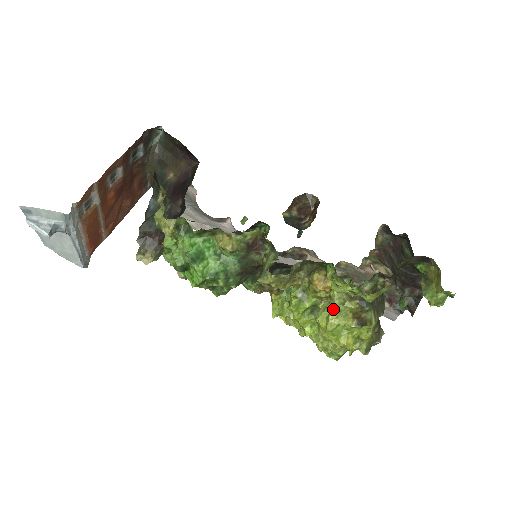
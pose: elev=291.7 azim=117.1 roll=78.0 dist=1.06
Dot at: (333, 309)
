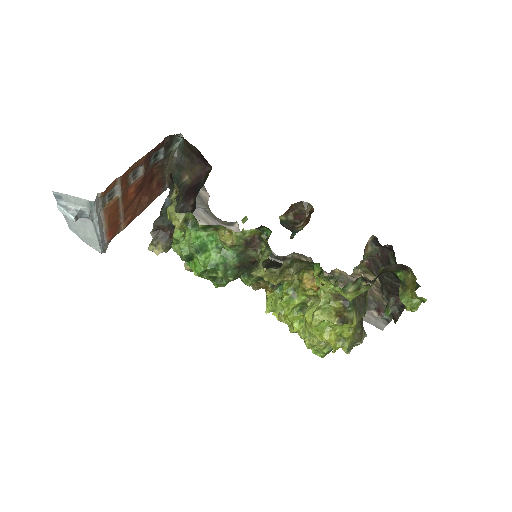
Dot at: (319, 306)
